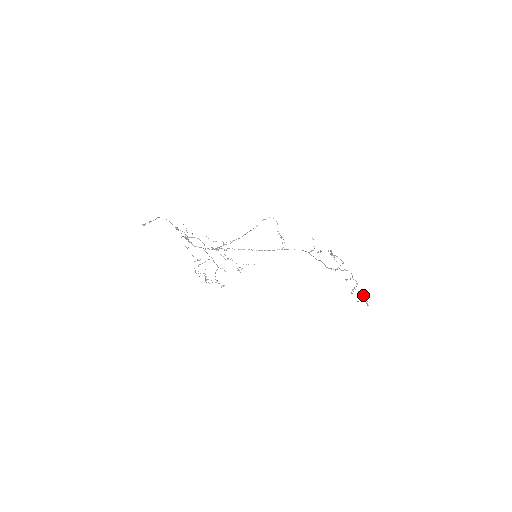
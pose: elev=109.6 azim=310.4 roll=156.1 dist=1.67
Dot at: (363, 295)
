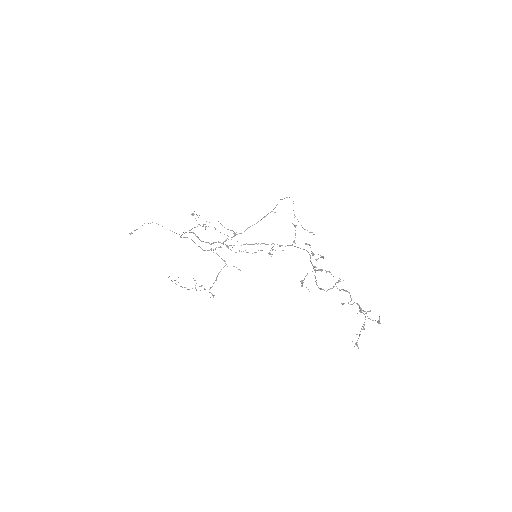
Dot at: (363, 327)
